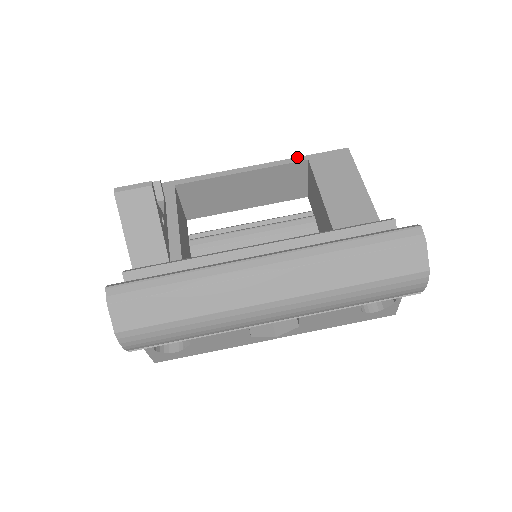
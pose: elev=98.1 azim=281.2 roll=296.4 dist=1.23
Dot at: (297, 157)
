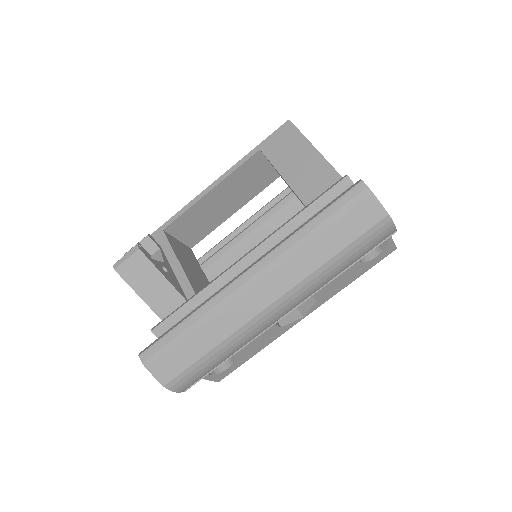
Dot at: (249, 152)
